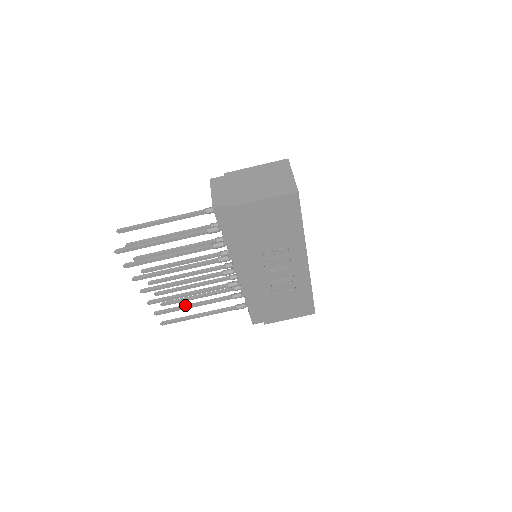
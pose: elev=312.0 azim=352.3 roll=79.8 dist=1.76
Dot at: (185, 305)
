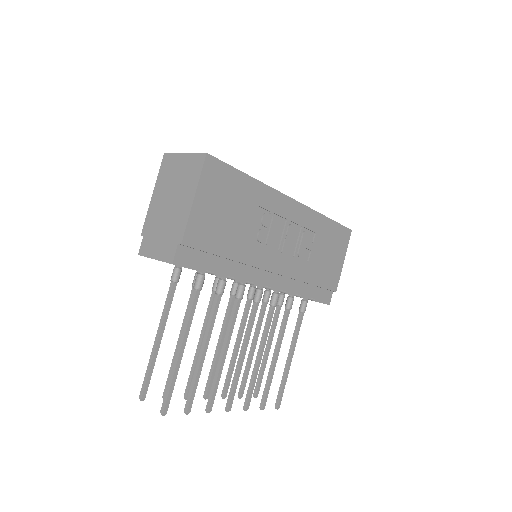
Dot at: (270, 368)
